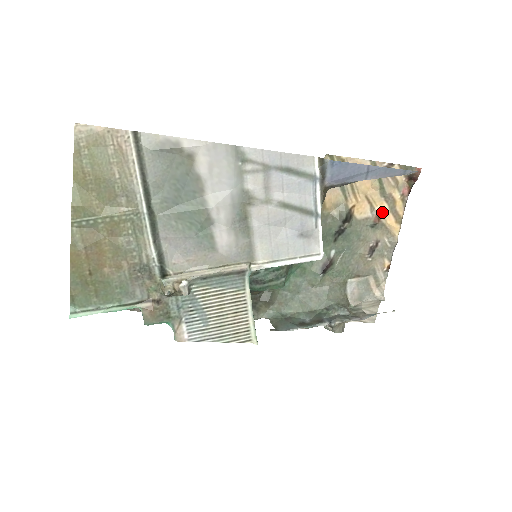
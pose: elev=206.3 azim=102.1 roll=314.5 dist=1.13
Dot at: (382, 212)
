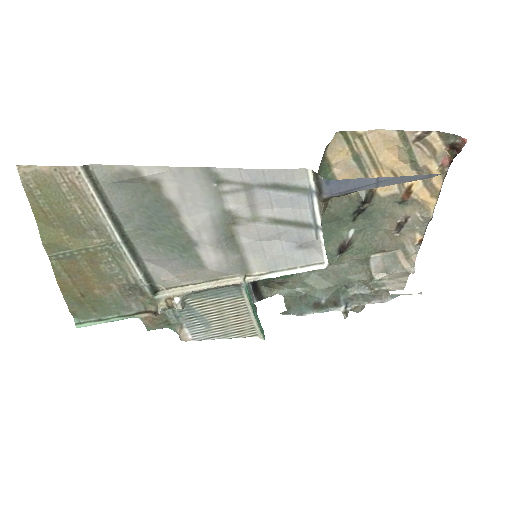
Dot at: (413, 187)
